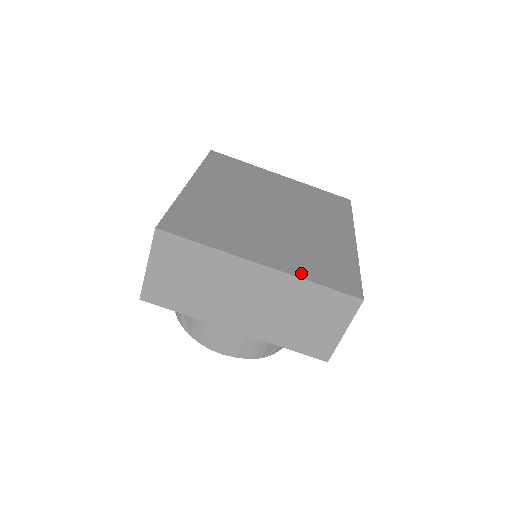
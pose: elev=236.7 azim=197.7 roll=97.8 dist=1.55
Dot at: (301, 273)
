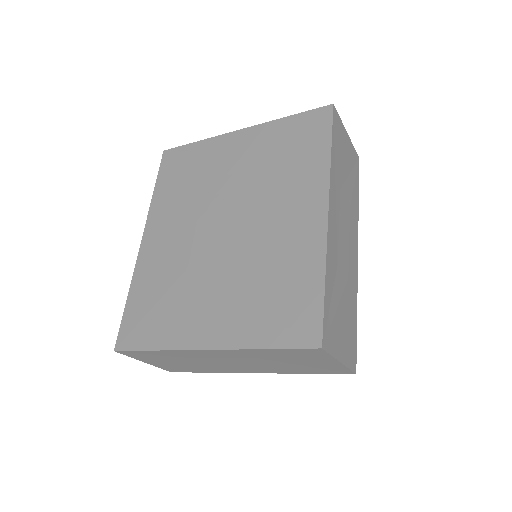
Dot at: (247, 339)
